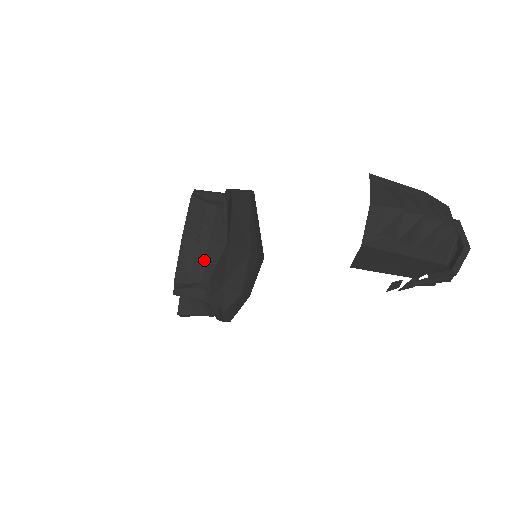
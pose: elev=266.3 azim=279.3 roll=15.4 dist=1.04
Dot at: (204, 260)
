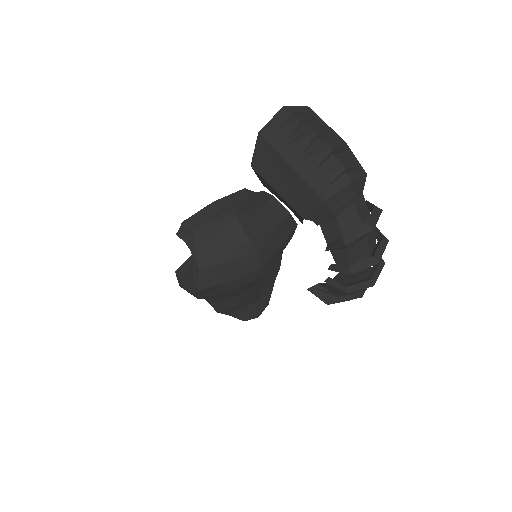
Dot at: occluded
